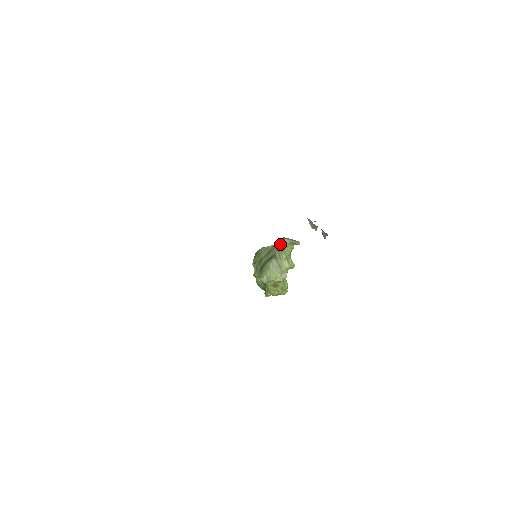
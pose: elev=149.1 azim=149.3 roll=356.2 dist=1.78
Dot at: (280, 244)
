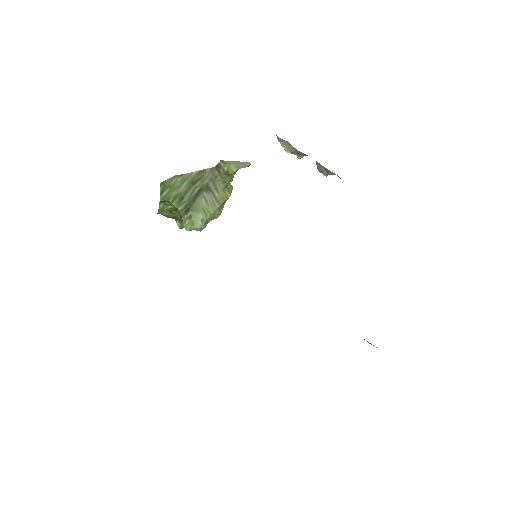
Dot at: (214, 169)
